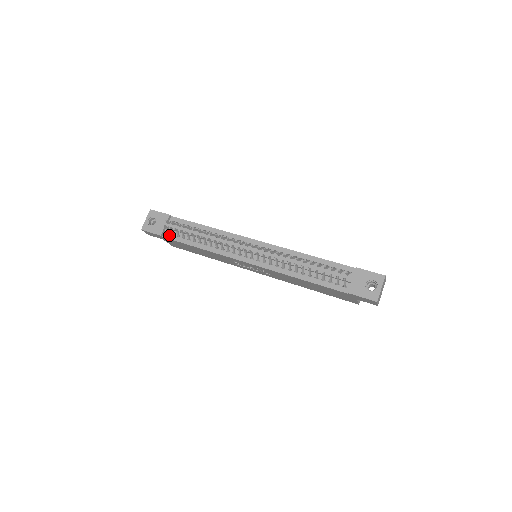
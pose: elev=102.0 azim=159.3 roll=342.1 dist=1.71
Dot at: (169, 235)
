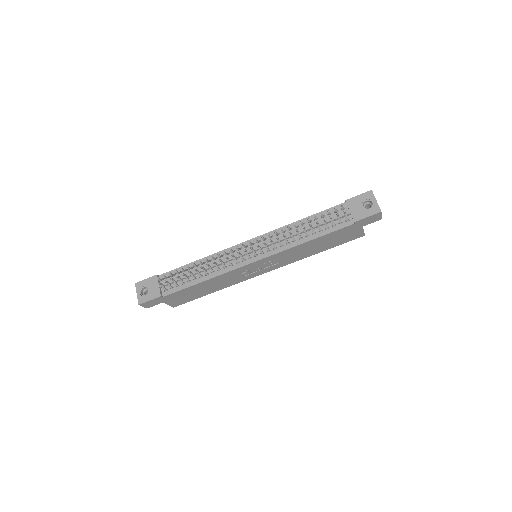
Dot at: (168, 291)
